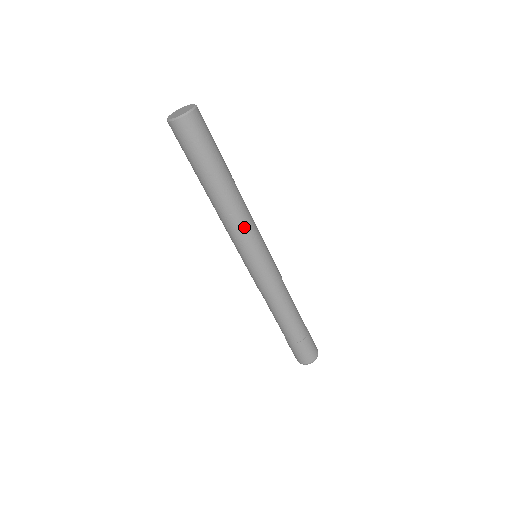
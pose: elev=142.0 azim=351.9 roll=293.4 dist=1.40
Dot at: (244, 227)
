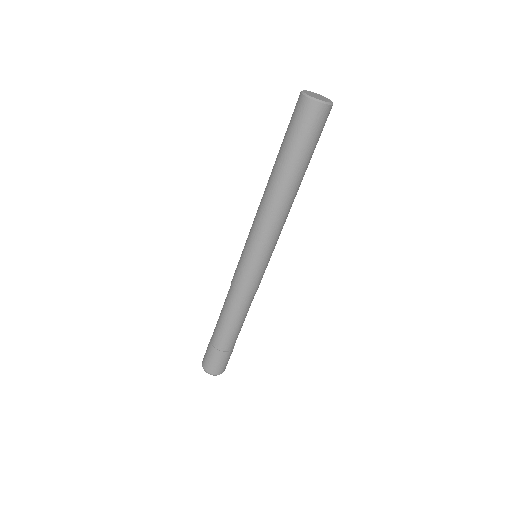
Dot at: (279, 227)
